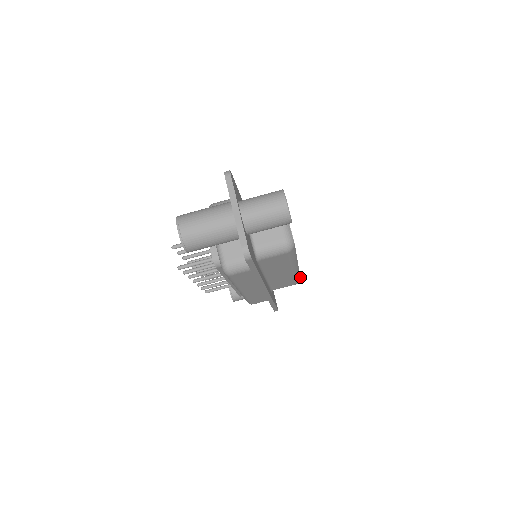
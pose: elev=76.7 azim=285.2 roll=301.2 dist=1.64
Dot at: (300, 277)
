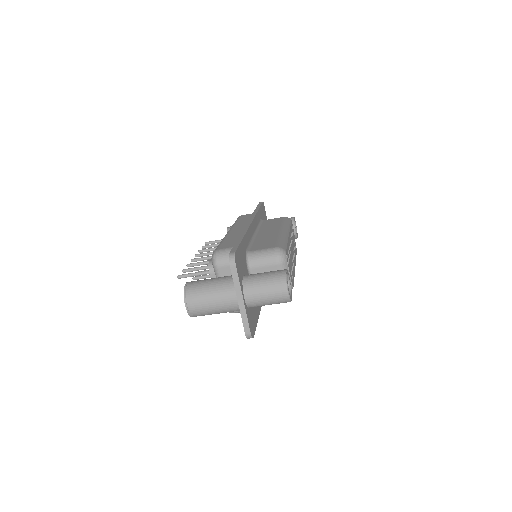
Dot at: occluded
